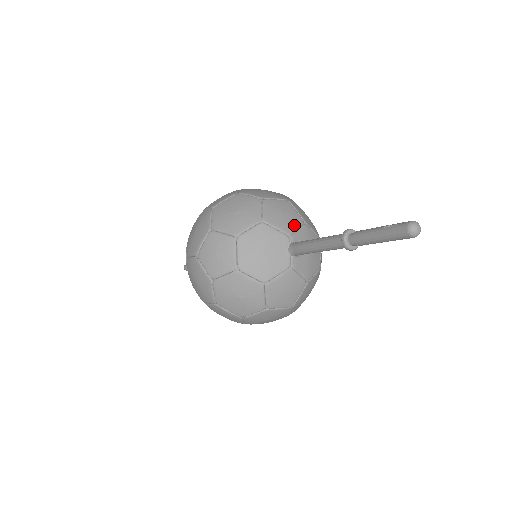
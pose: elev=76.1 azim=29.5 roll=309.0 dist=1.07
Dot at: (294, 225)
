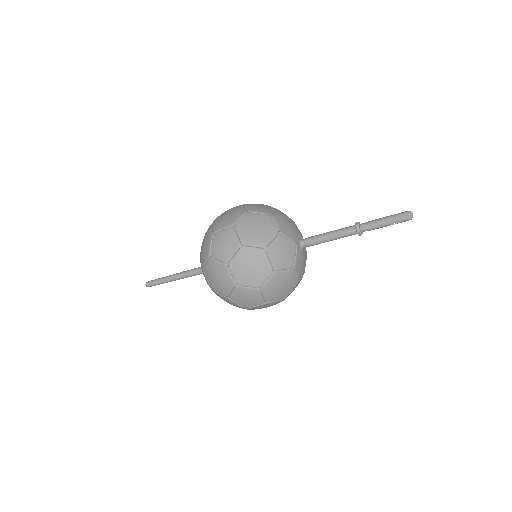
Dot at: occluded
